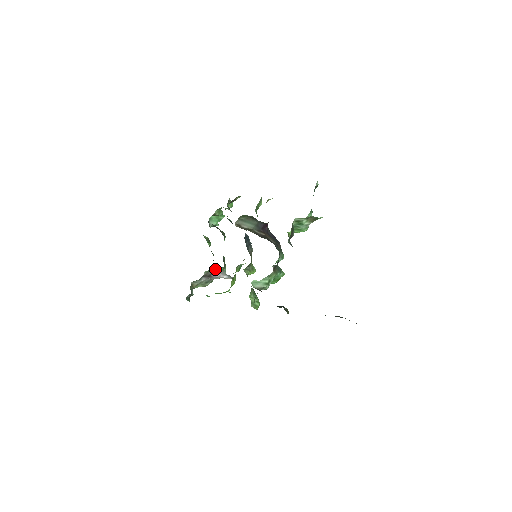
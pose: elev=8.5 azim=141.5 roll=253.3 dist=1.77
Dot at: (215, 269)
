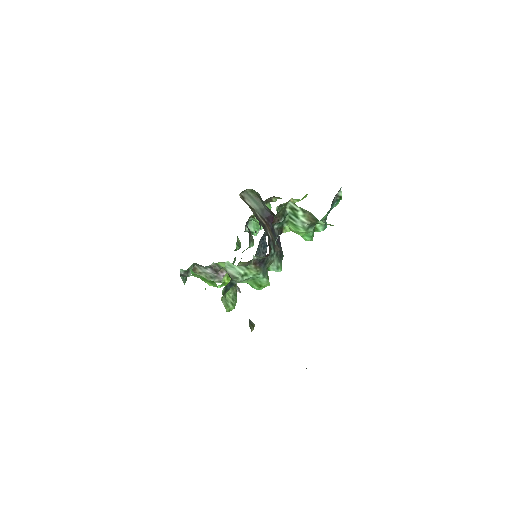
Dot at: (224, 266)
